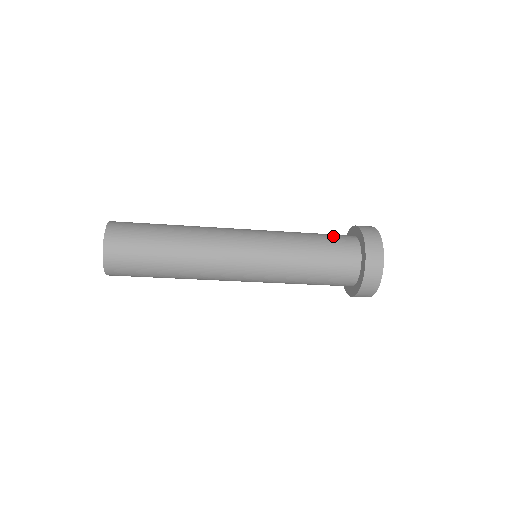
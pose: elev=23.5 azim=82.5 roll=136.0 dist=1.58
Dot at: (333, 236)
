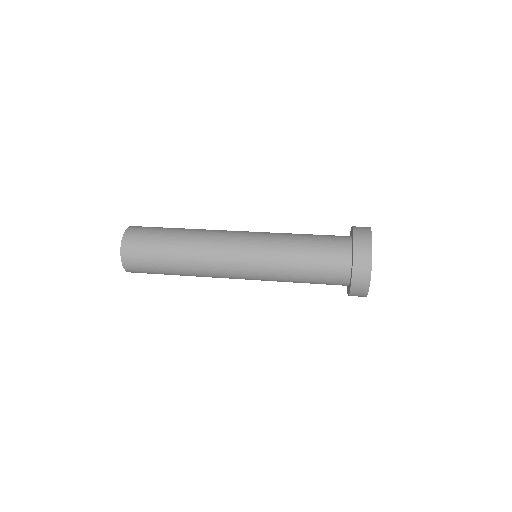
Dot at: (327, 242)
